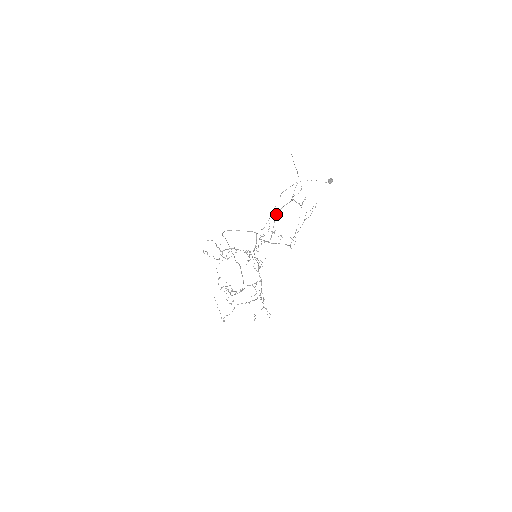
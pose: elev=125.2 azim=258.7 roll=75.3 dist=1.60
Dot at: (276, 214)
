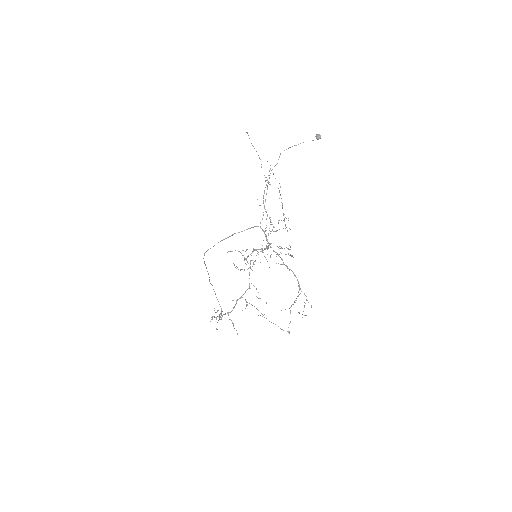
Dot at: (263, 200)
